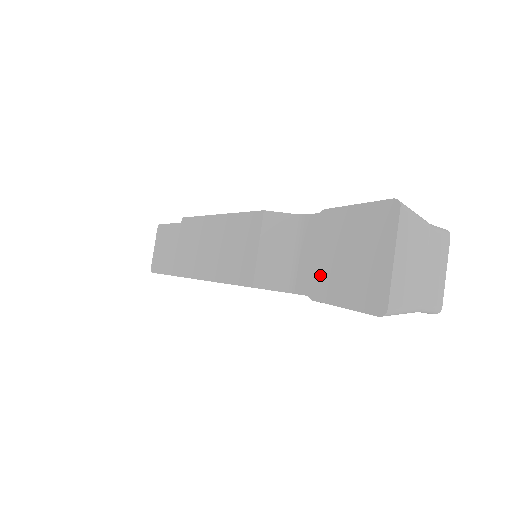
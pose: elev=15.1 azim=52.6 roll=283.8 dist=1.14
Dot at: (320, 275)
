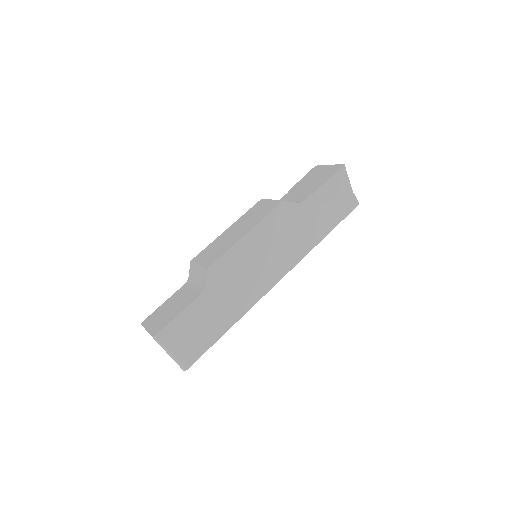
Dot at: (309, 189)
